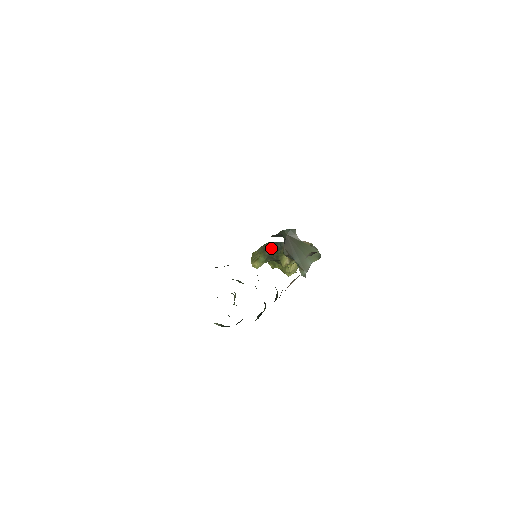
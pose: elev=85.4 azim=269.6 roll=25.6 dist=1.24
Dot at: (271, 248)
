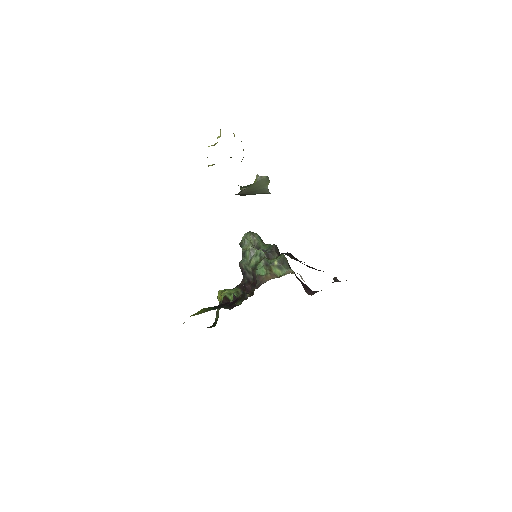
Dot at: occluded
